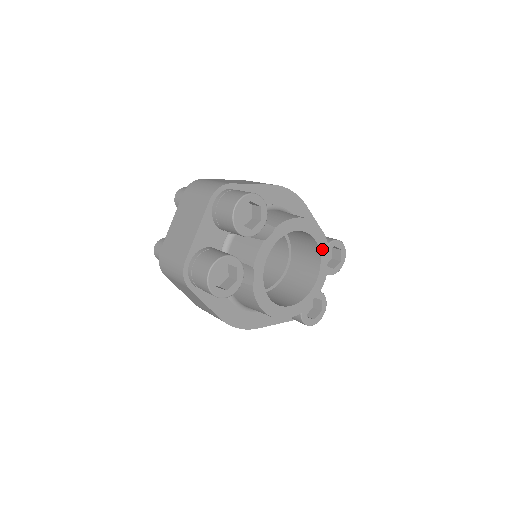
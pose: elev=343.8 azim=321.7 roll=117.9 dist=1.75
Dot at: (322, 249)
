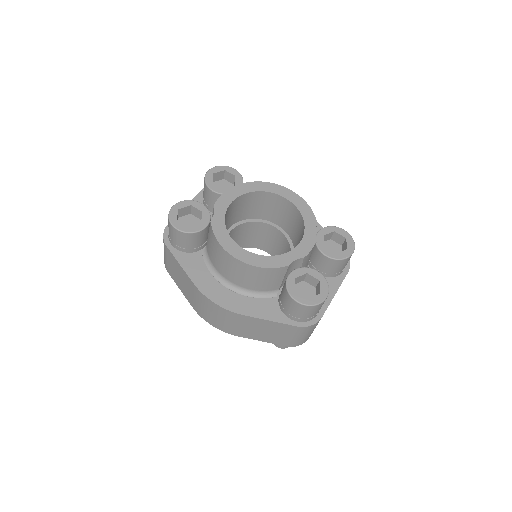
Dot at: (306, 217)
